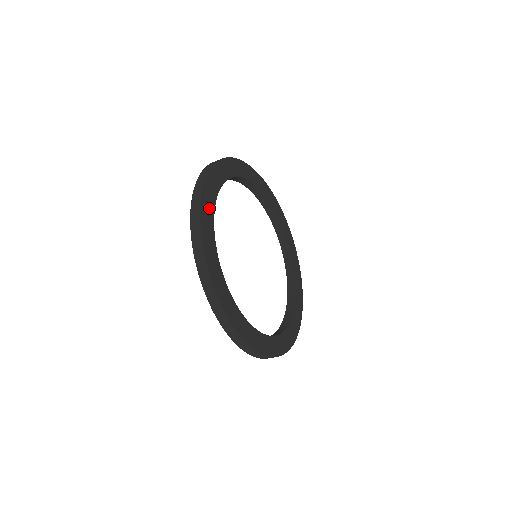
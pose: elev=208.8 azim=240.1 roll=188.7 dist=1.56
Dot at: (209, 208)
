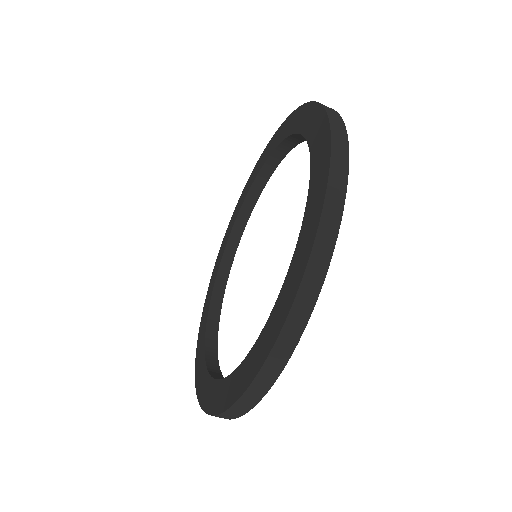
Dot at: occluded
